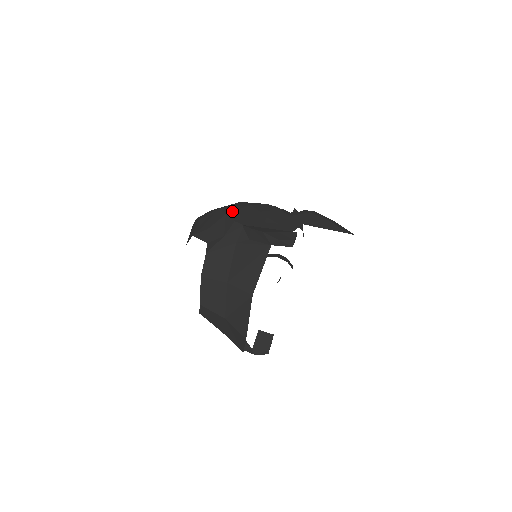
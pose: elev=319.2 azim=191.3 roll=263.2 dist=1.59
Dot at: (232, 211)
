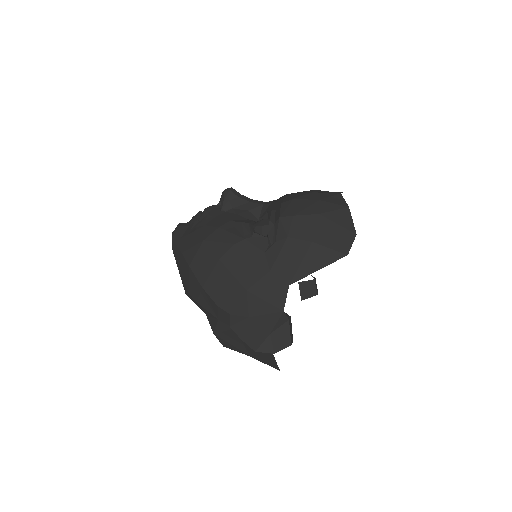
Dot at: (205, 280)
